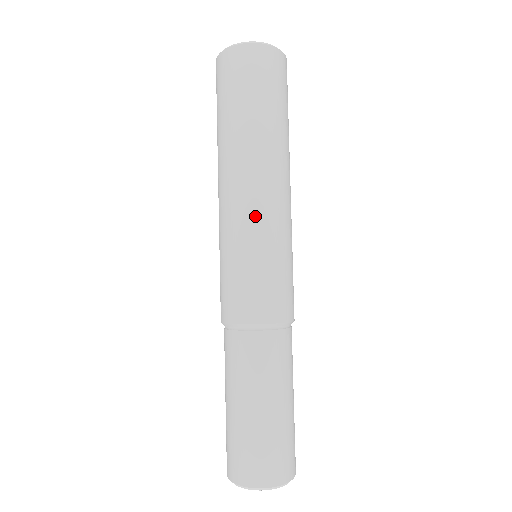
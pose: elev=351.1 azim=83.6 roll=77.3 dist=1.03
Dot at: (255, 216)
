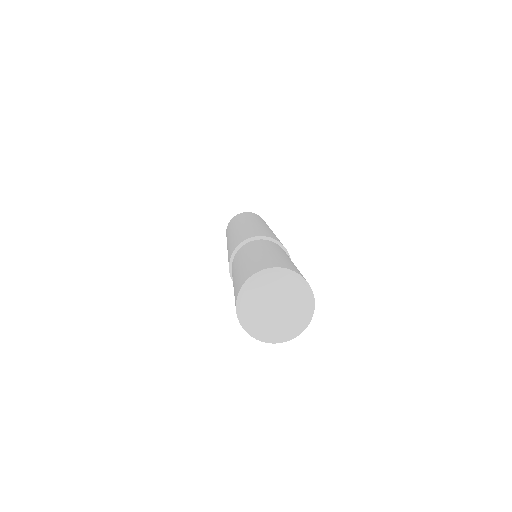
Dot at: occluded
